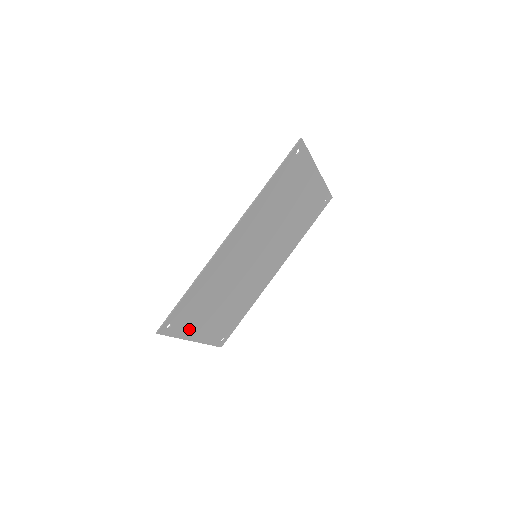
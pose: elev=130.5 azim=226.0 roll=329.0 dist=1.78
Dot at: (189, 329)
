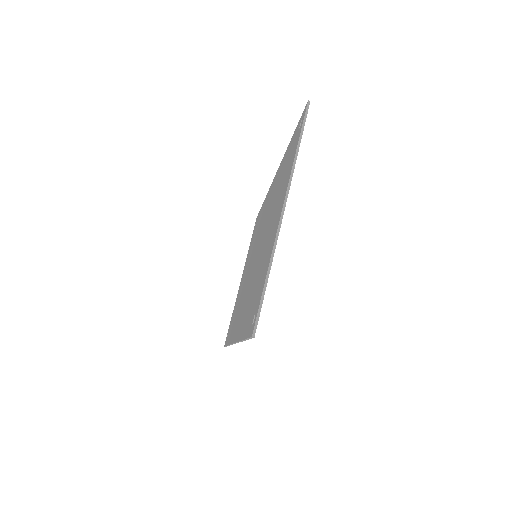
Dot at: occluded
